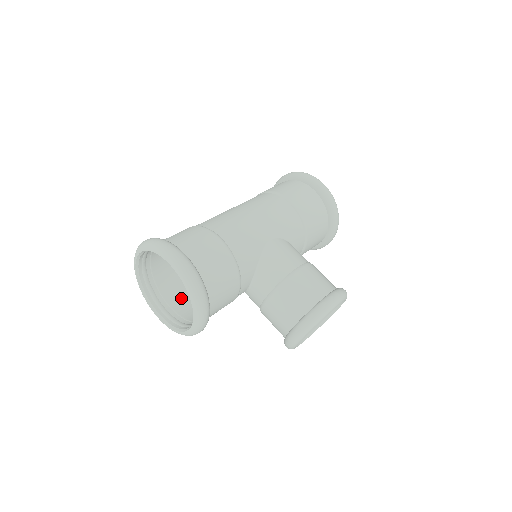
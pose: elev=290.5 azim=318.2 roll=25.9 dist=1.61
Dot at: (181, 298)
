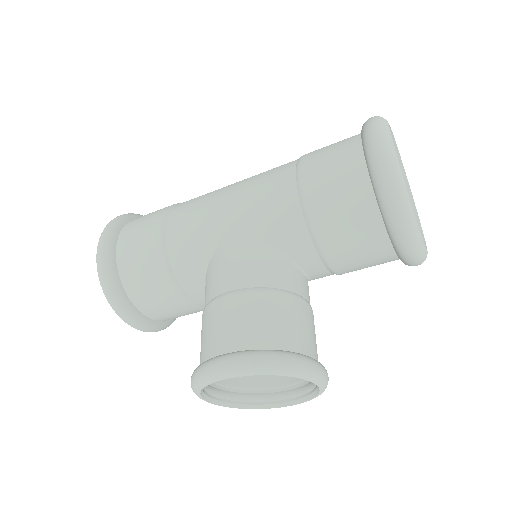
Dot at: occluded
